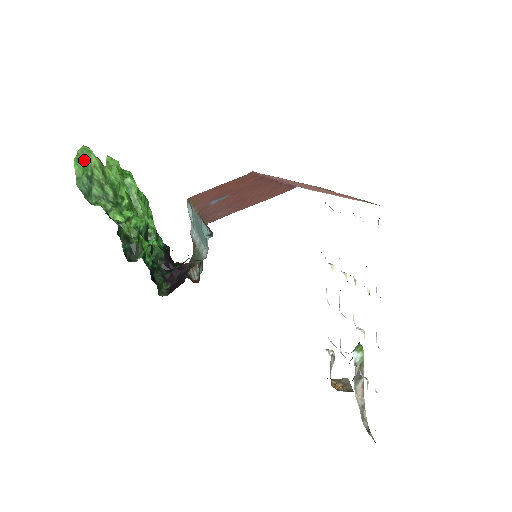
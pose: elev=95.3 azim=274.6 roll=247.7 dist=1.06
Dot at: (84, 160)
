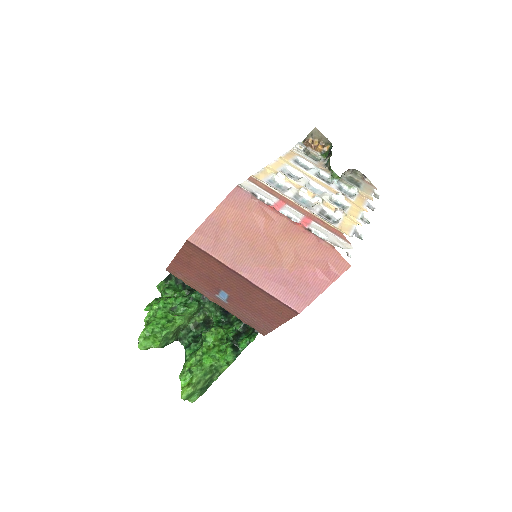
Dot at: (191, 396)
